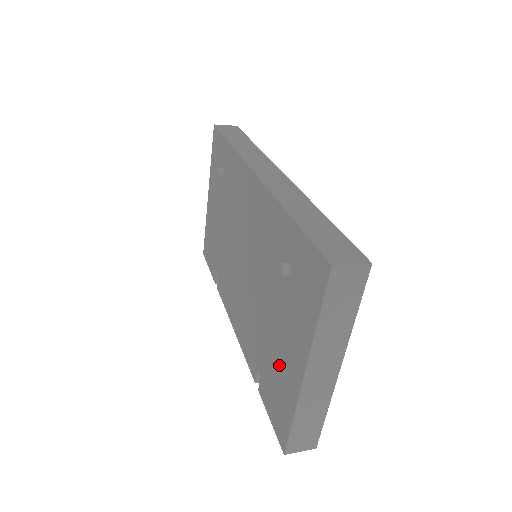
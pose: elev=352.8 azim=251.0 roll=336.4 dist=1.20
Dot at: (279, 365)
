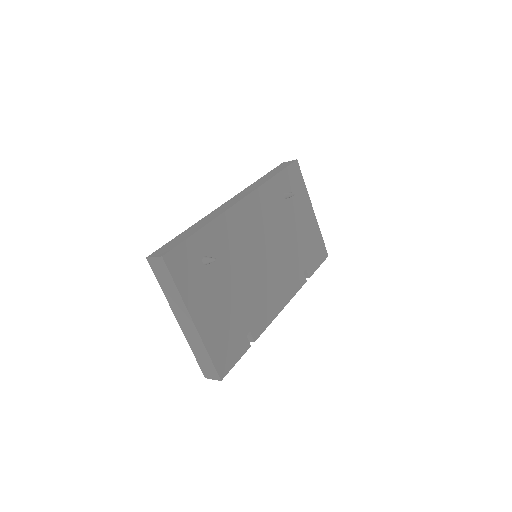
Dot at: occluded
